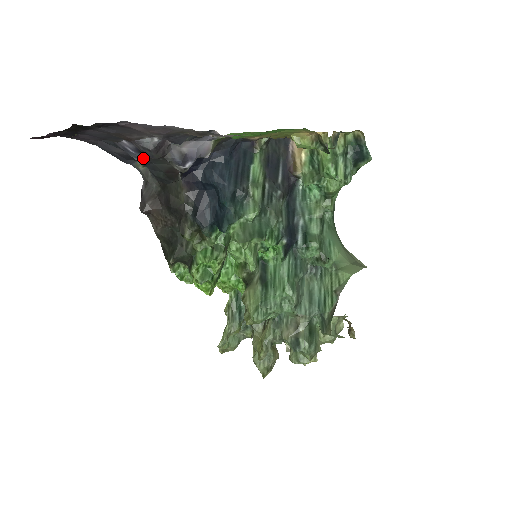
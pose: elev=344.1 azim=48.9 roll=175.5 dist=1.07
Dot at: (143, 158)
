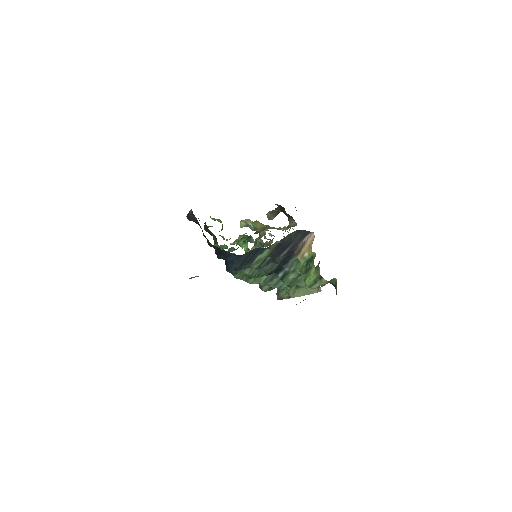
Dot at: occluded
